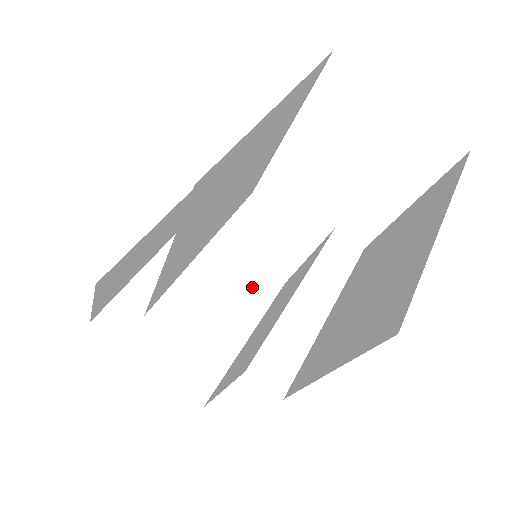
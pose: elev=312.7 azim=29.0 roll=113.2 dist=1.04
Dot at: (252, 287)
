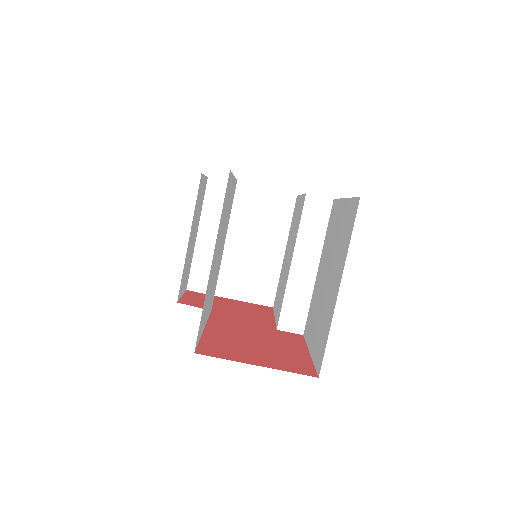
Dot at: (273, 213)
